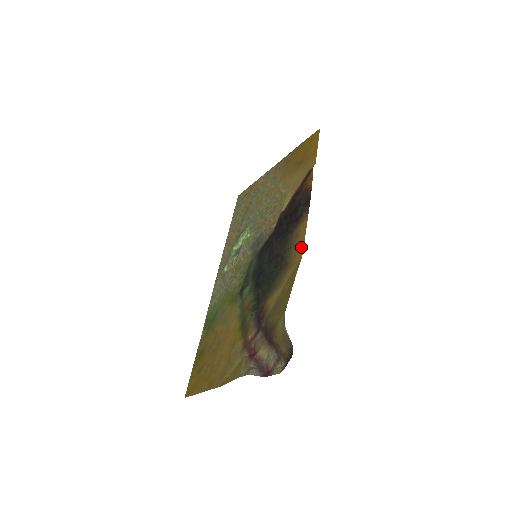
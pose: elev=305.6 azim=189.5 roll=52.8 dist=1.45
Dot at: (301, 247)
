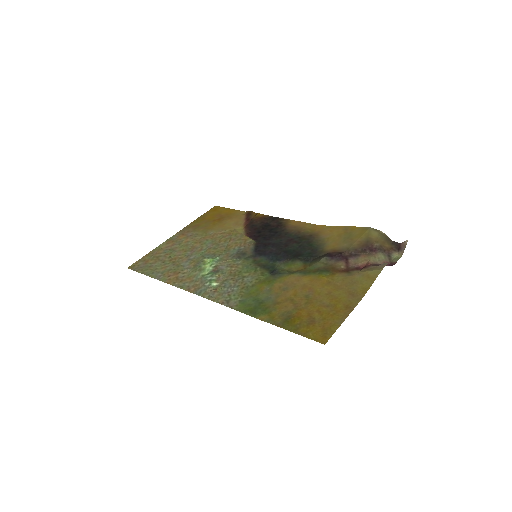
Dot at: (313, 225)
